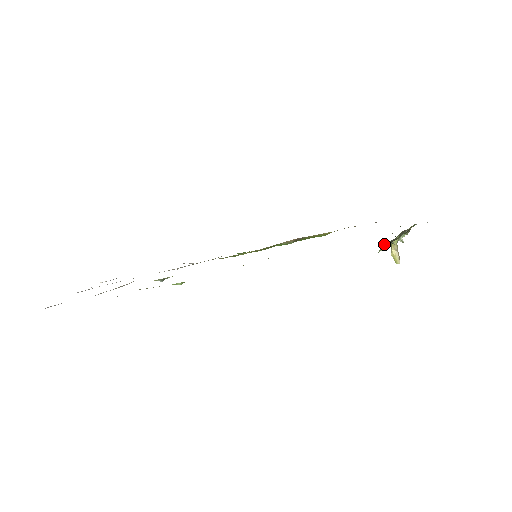
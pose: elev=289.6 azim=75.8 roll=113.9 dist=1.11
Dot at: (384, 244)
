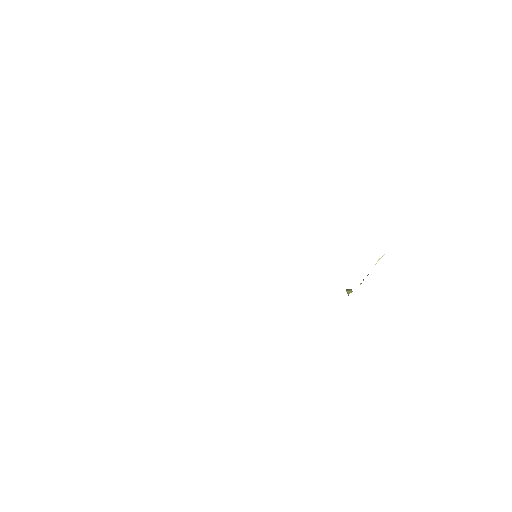
Dot at: occluded
